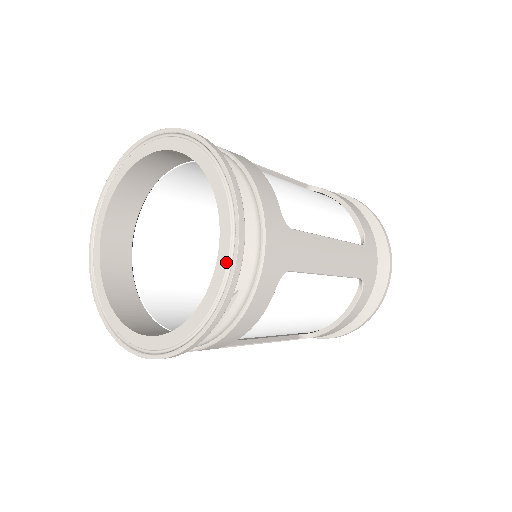
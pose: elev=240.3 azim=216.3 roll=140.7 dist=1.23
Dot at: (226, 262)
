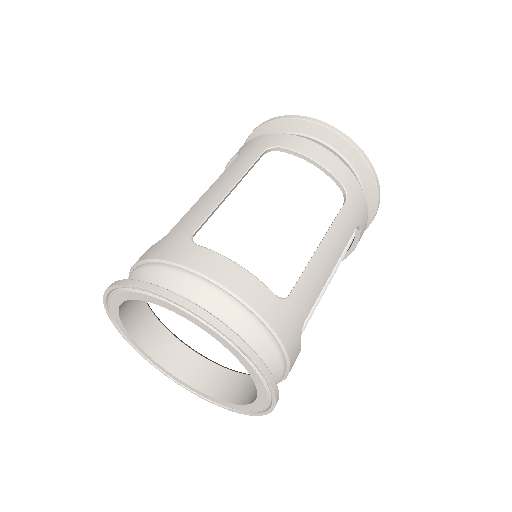
Dot at: (262, 384)
